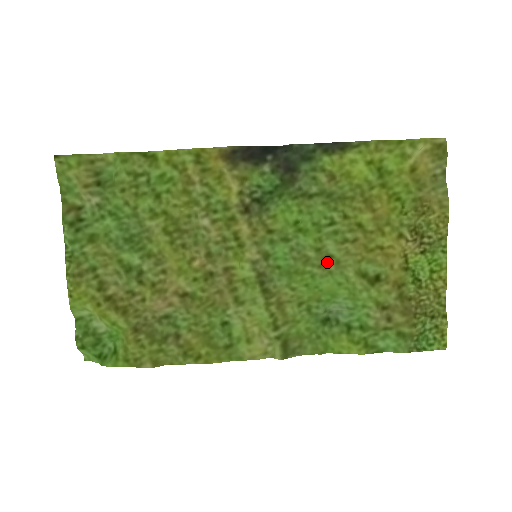
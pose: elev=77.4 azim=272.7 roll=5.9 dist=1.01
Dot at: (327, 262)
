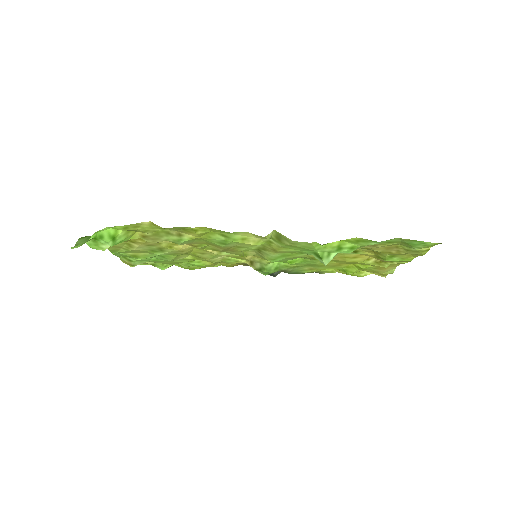
Dot at: (313, 258)
